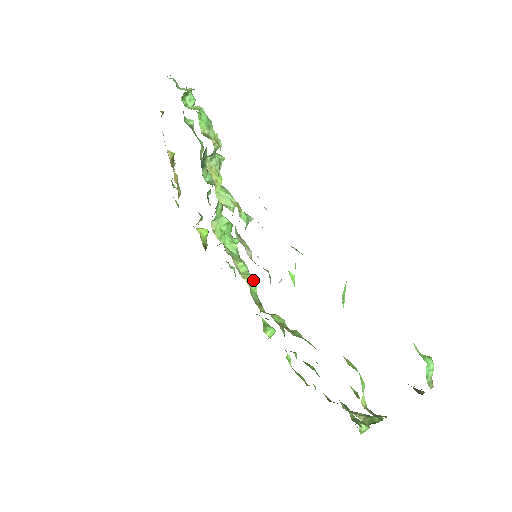
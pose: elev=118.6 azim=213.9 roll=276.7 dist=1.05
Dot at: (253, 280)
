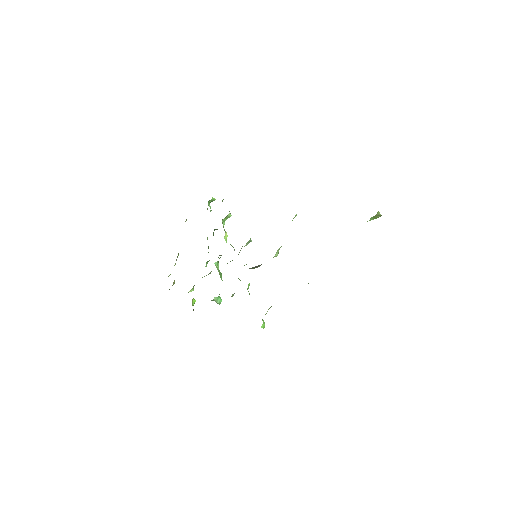
Dot at: (249, 283)
